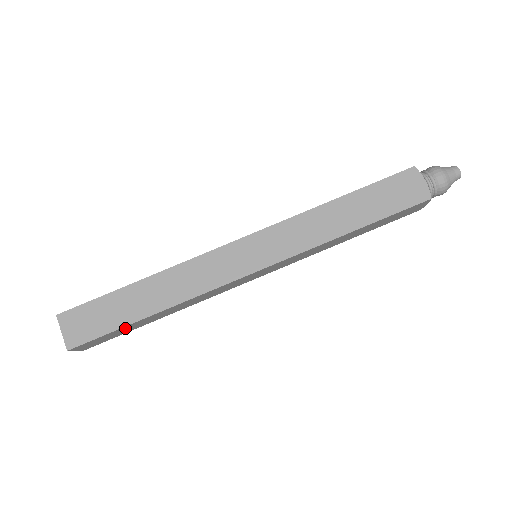
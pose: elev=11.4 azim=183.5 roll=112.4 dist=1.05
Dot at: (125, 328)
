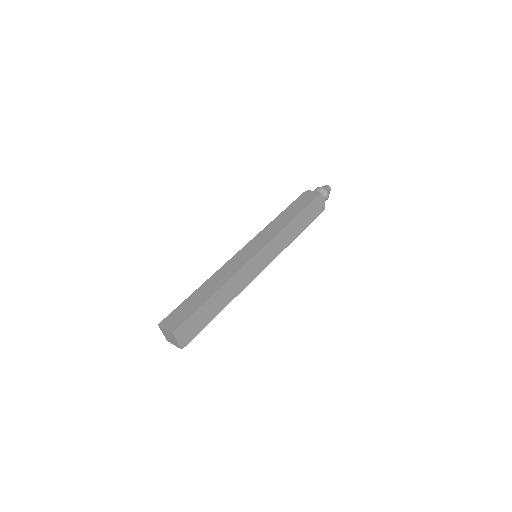
Dot at: (202, 312)
